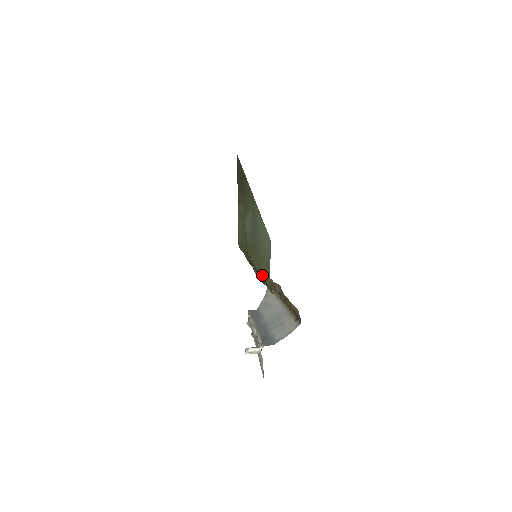
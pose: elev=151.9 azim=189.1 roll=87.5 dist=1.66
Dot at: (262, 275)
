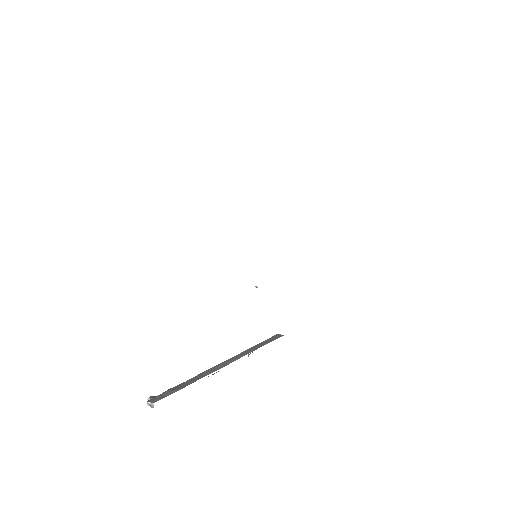
Dot at: occluded
